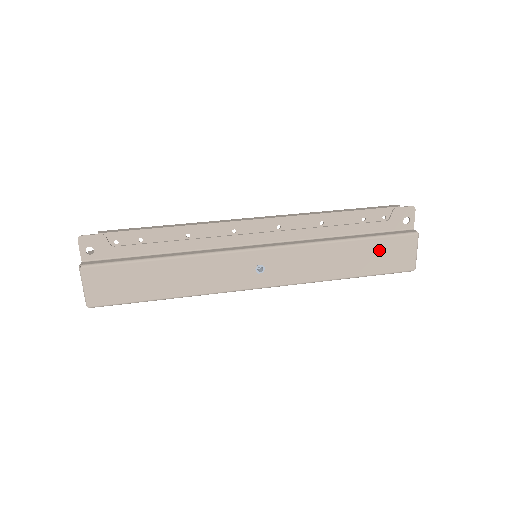
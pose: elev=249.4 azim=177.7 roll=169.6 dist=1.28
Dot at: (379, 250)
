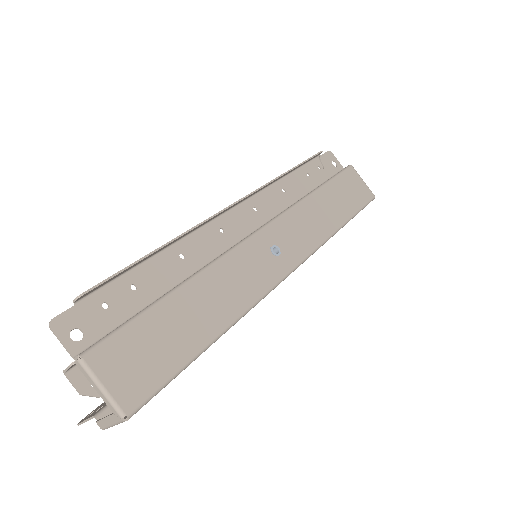
Dot at: (341, 189)
